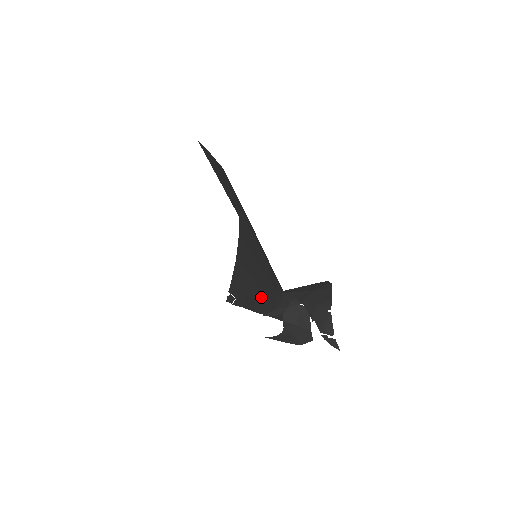
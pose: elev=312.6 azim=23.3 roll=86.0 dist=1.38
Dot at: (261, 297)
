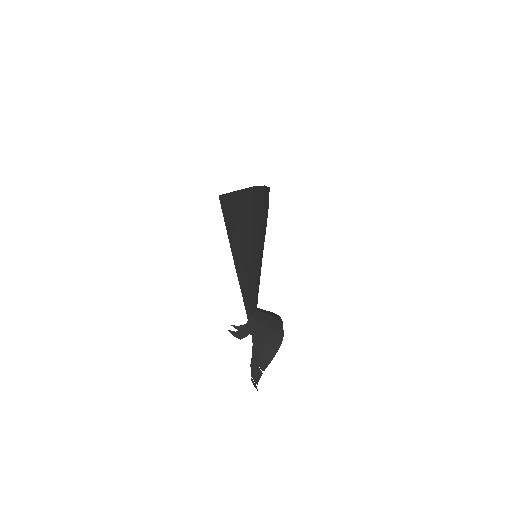
Dot at: occluded
